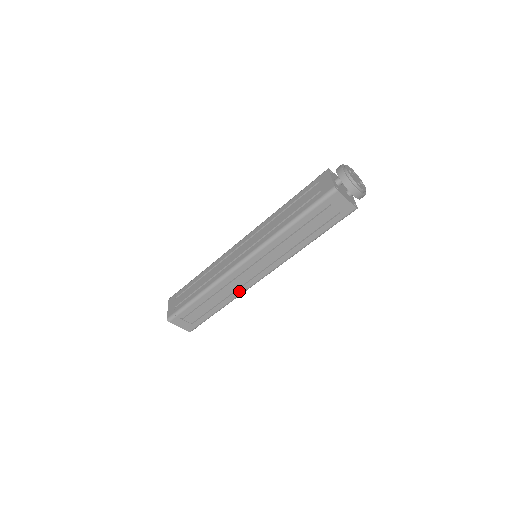
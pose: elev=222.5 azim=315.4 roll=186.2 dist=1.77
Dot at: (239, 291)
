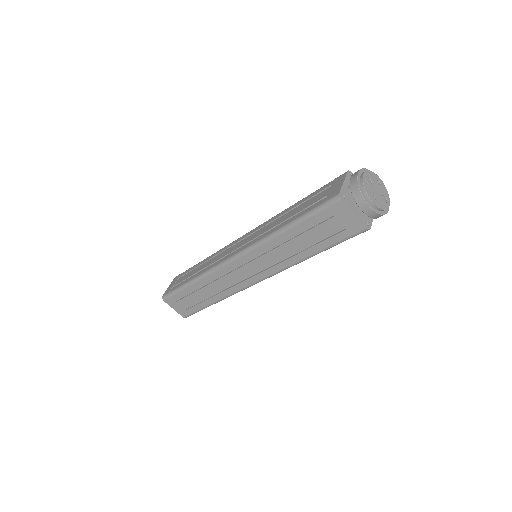
Dot at: (231, 290)
